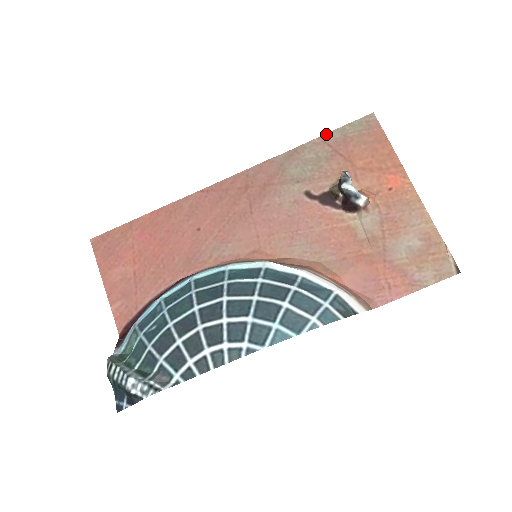
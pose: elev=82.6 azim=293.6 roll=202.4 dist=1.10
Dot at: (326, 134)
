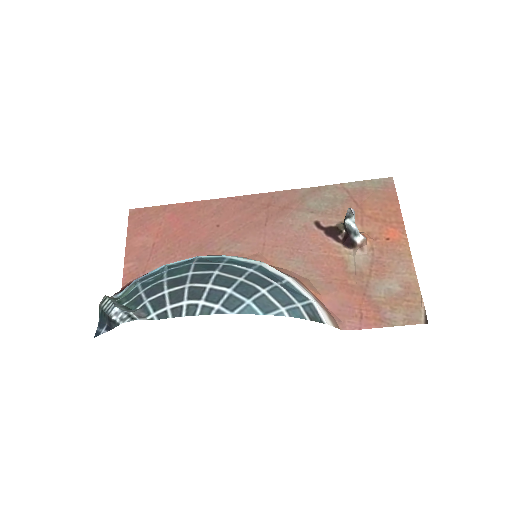
Dot at: (348, 183)
